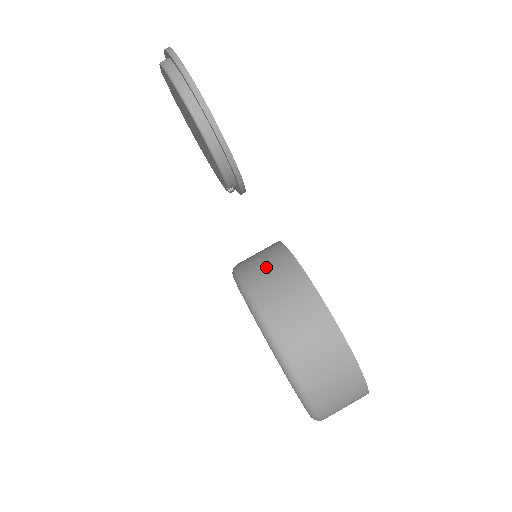
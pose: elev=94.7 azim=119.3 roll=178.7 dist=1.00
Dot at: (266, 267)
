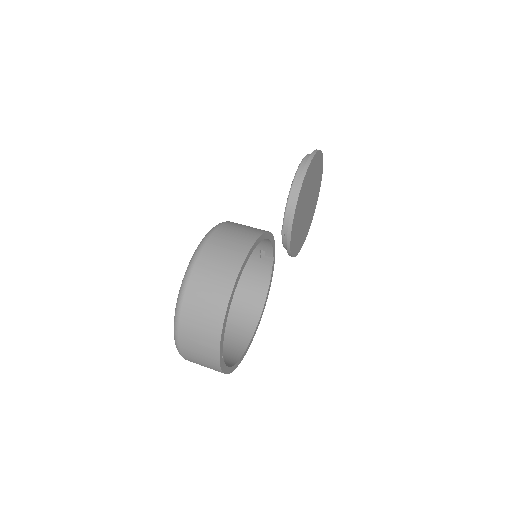
Dot at: occluded
